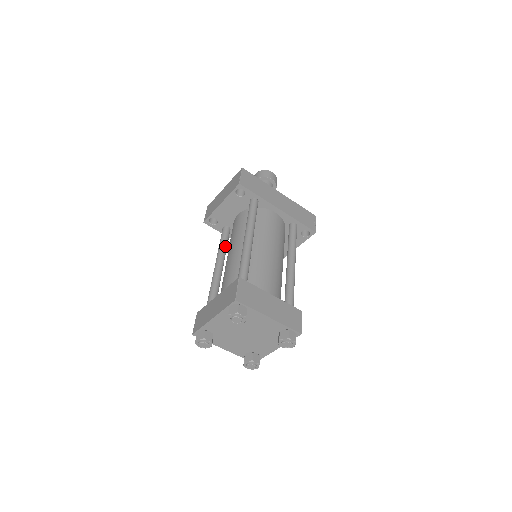
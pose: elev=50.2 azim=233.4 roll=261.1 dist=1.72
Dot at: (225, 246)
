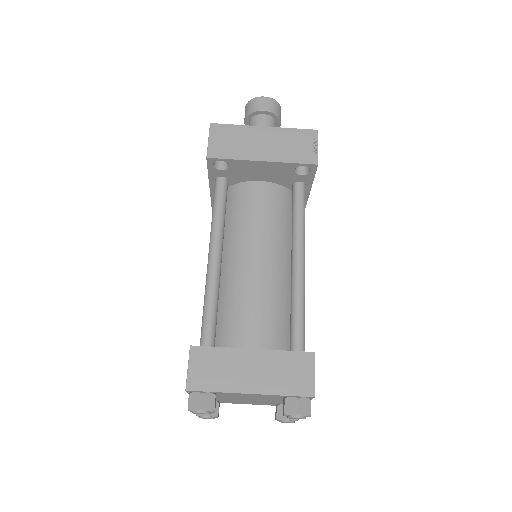
Dot at: occluded
